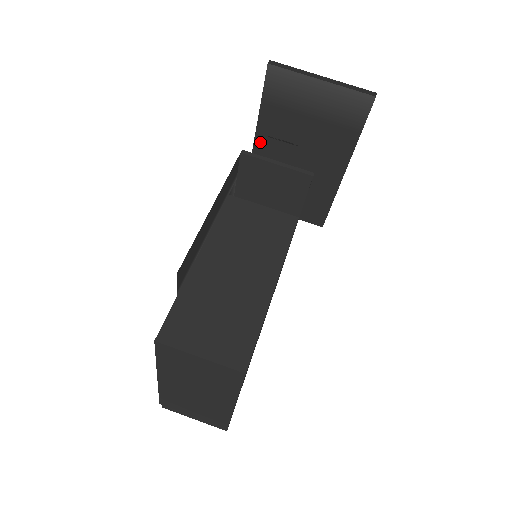
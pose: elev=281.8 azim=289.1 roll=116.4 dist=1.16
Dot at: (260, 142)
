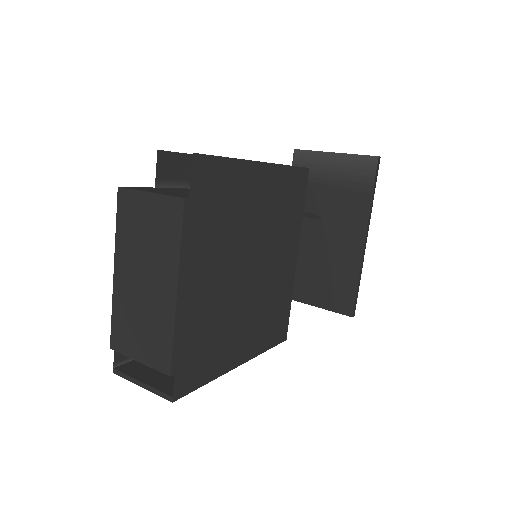
Dot at: occluded
